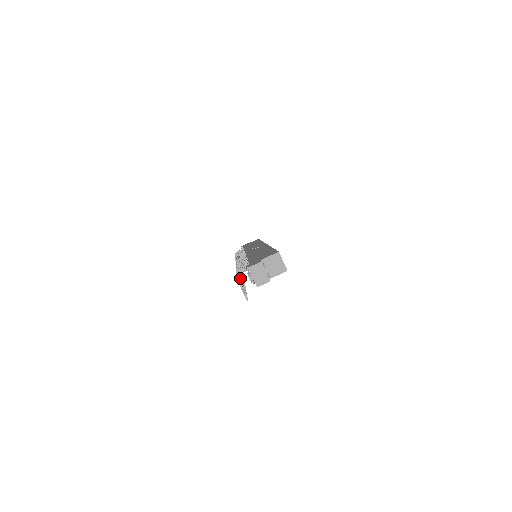
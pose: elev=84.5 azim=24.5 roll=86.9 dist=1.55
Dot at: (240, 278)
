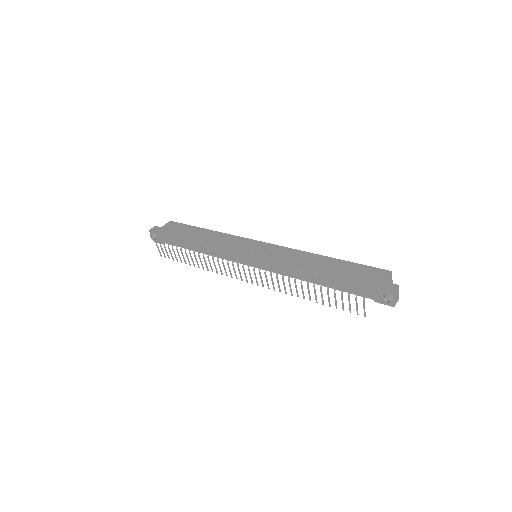
Dot at: occluded
